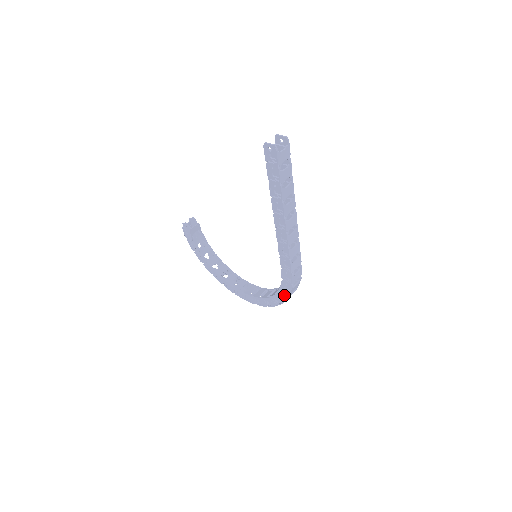
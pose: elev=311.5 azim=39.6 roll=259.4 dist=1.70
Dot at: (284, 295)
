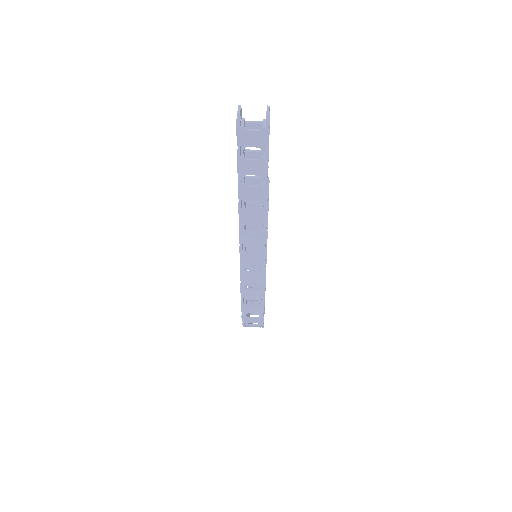
Dot at: occluded
